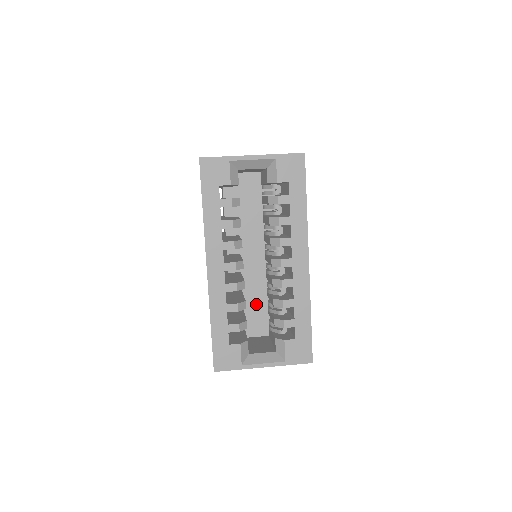
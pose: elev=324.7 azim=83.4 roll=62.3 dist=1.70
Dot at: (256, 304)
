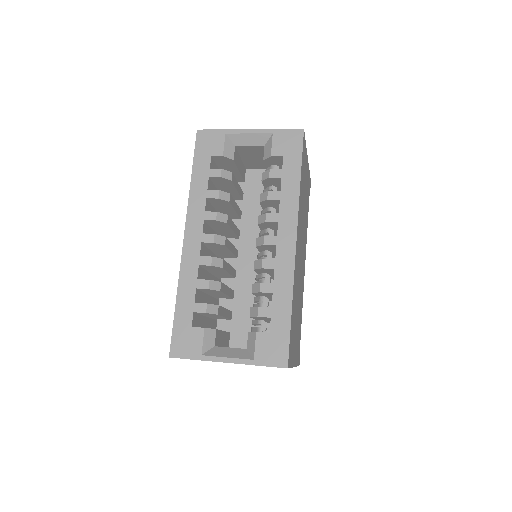
Dot at: (247, 309)
